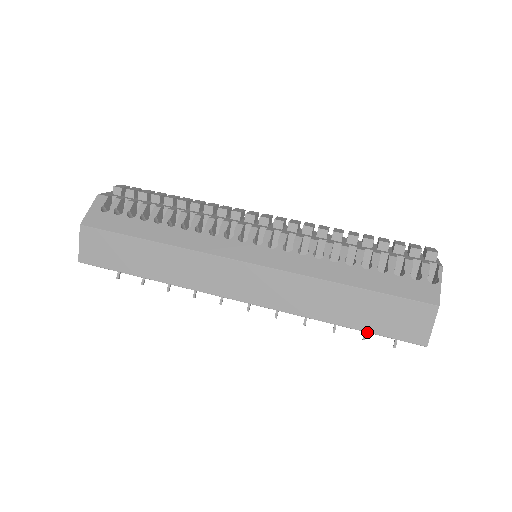
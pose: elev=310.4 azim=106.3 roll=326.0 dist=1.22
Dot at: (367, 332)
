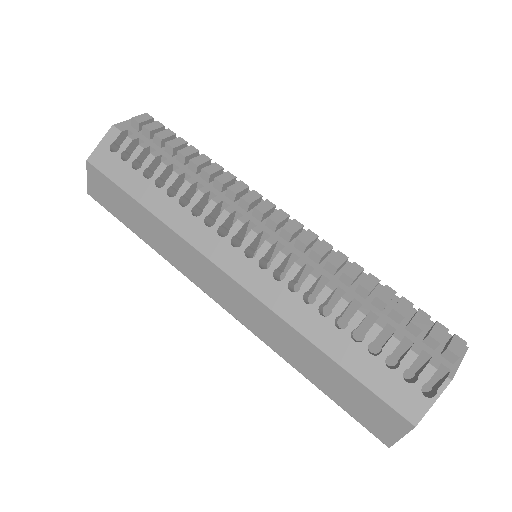
Dot at: (332, 399)
